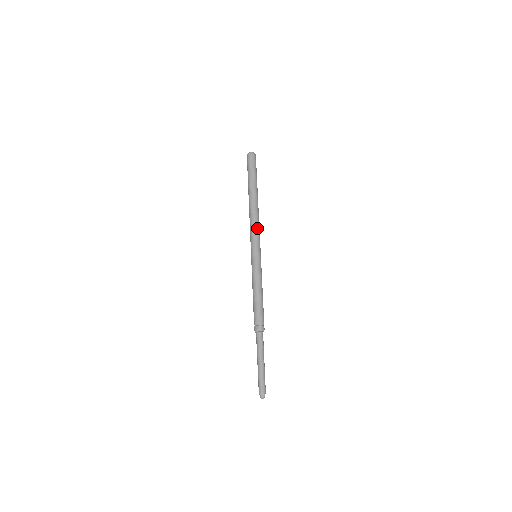
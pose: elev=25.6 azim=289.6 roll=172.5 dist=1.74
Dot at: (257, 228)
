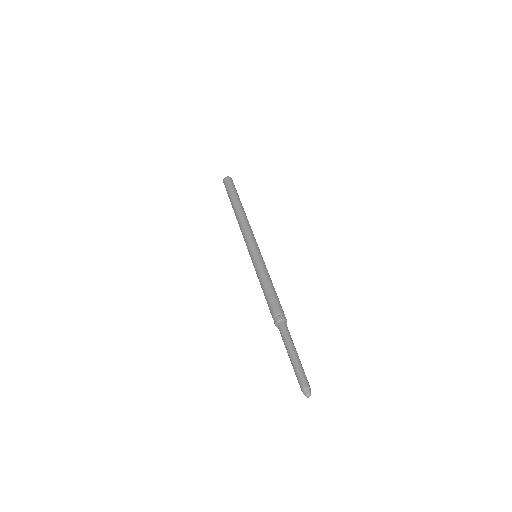
Dot at: occluded
